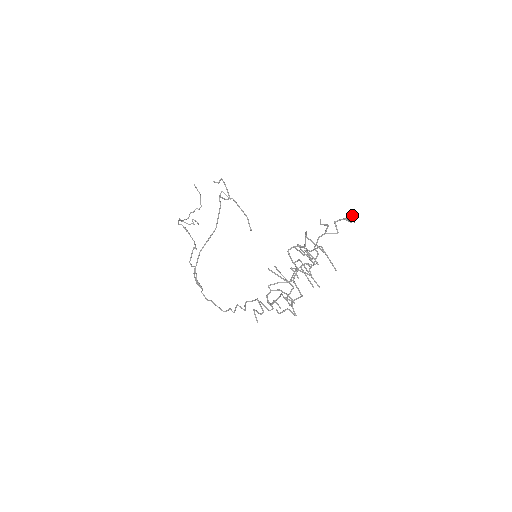
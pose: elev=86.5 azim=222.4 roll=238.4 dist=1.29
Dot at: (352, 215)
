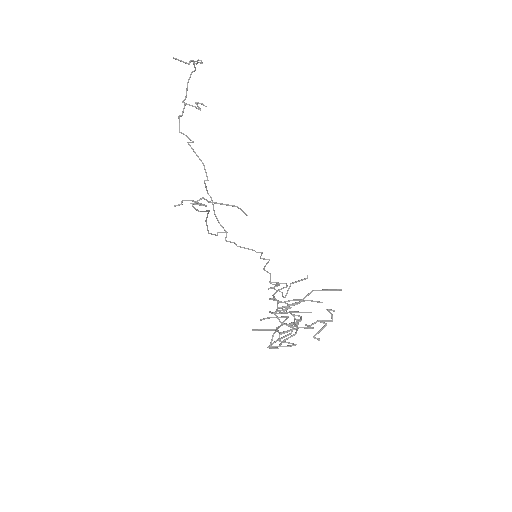
Dot at: occluded
